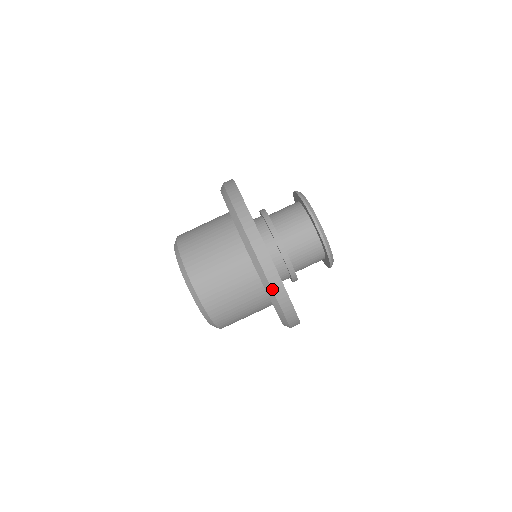
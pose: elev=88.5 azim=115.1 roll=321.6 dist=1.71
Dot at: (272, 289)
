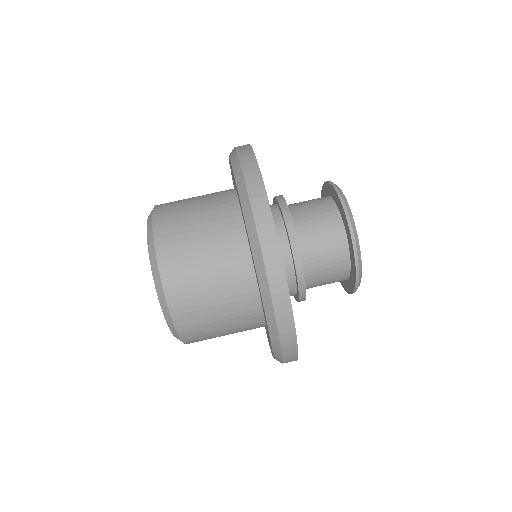
Dot at: (262, 254)
